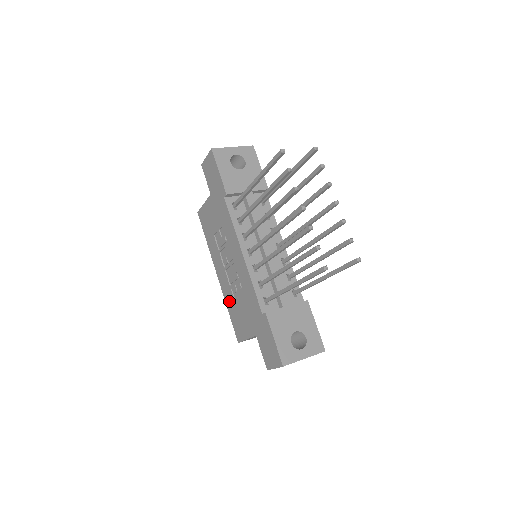
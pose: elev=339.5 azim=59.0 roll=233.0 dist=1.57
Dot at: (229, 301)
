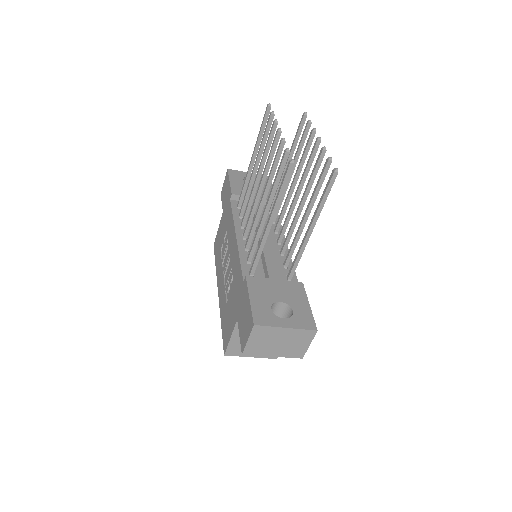
Dot at: (223, 309)
